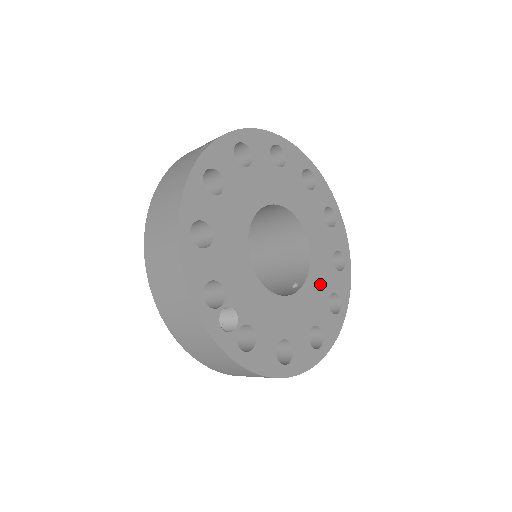
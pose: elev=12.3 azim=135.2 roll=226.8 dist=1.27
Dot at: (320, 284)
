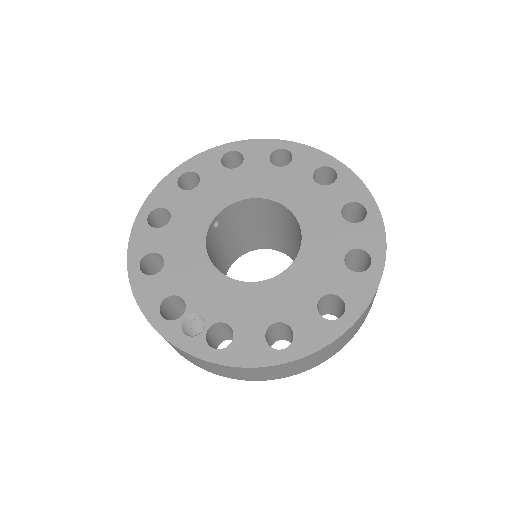
Dot at: (325, 249)
